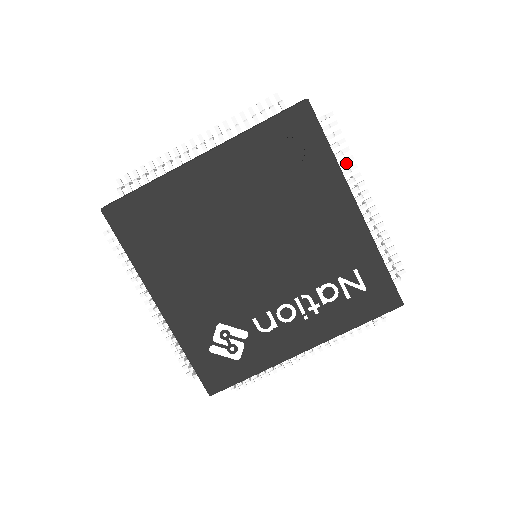
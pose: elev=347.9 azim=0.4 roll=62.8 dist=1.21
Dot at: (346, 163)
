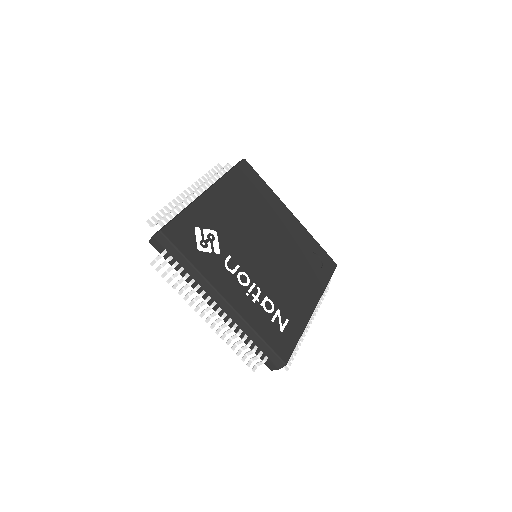
Dot at: (321, 299)
